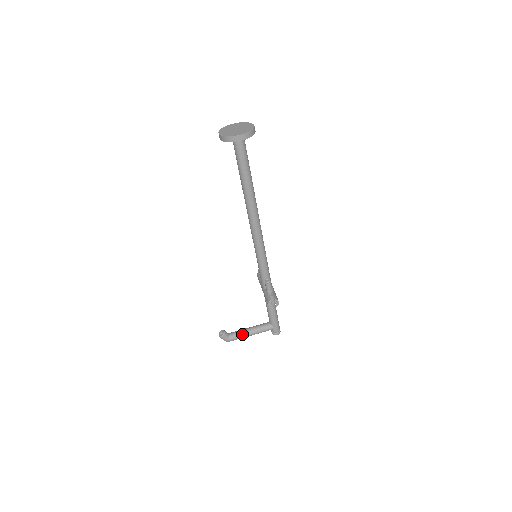
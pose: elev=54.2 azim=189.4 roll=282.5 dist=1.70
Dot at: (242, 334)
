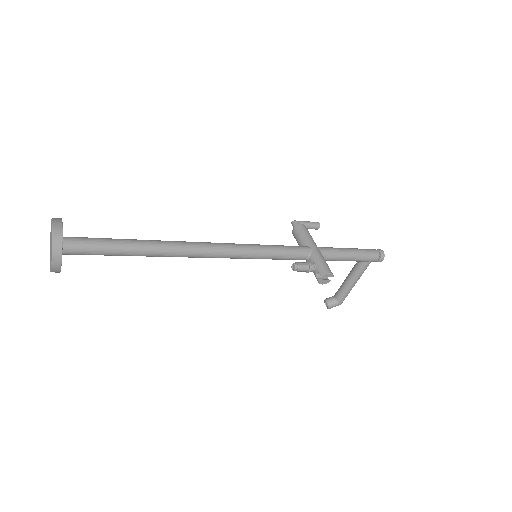
Dot at: (345, 291)
